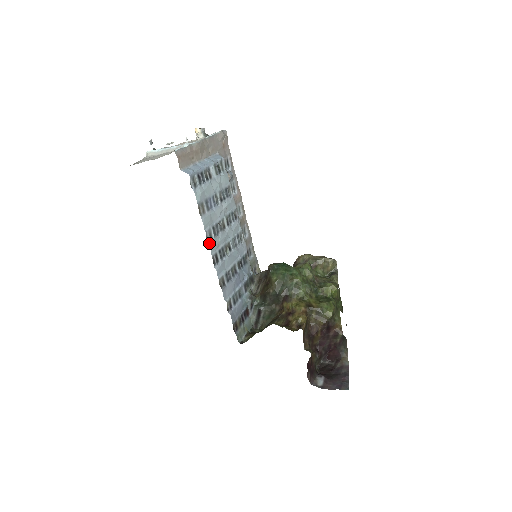
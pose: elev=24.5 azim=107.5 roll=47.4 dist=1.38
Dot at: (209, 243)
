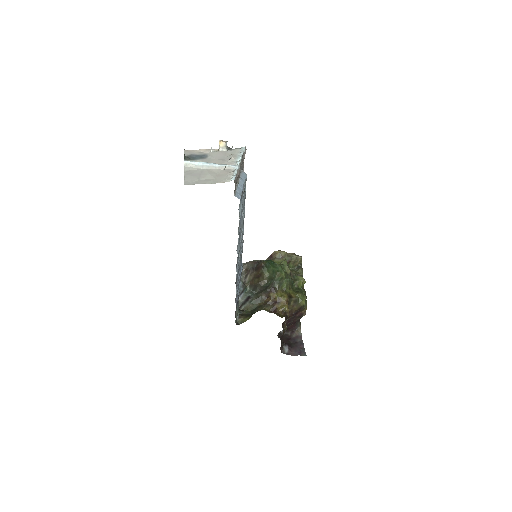
Dot at: (237, 251)
